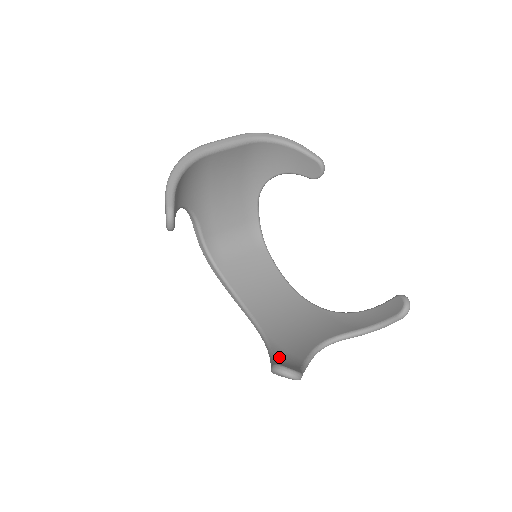
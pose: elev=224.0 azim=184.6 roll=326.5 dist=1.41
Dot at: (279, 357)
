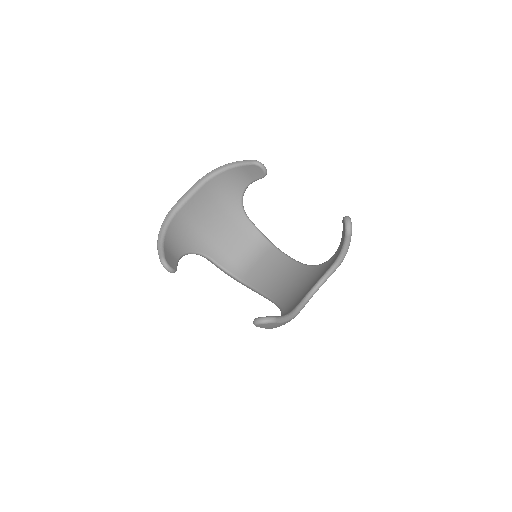
Dot at: occluded
